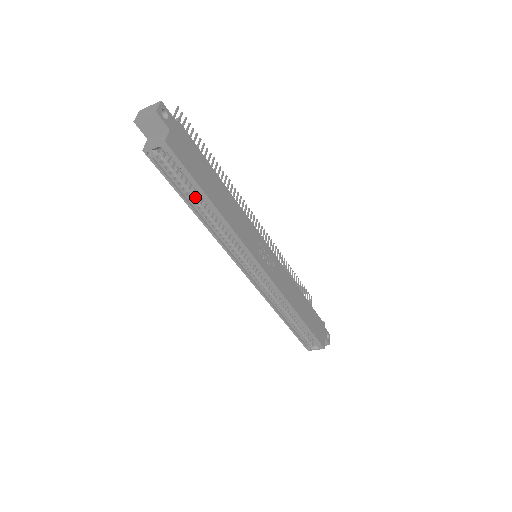
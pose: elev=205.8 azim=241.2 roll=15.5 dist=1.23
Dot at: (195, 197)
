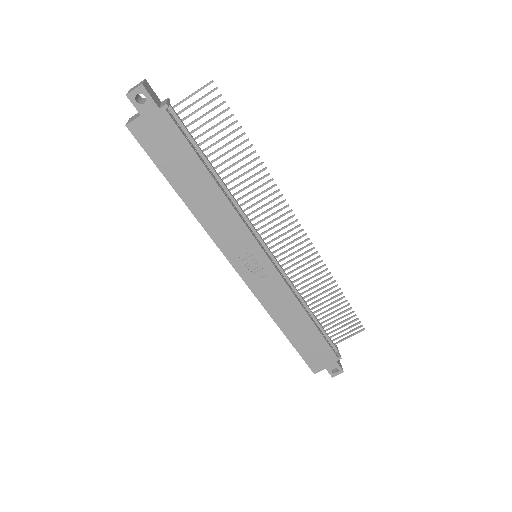
Dot at: occluded
